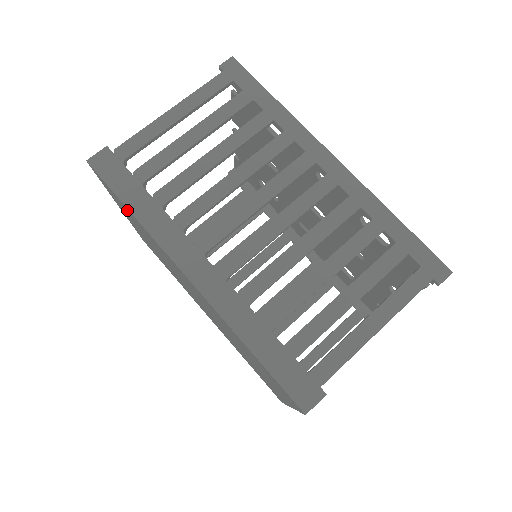
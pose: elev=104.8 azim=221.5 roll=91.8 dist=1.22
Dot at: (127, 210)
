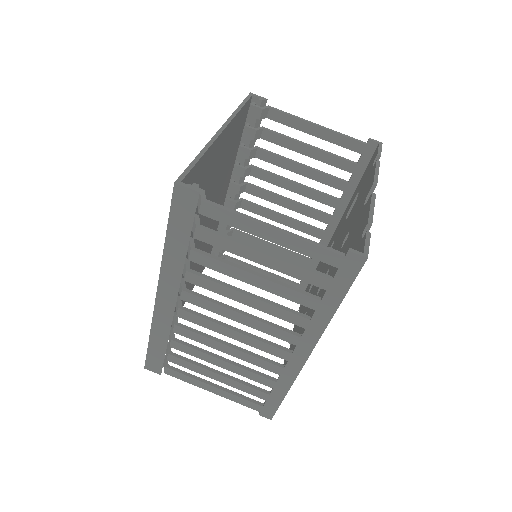
Dot at: occluded
